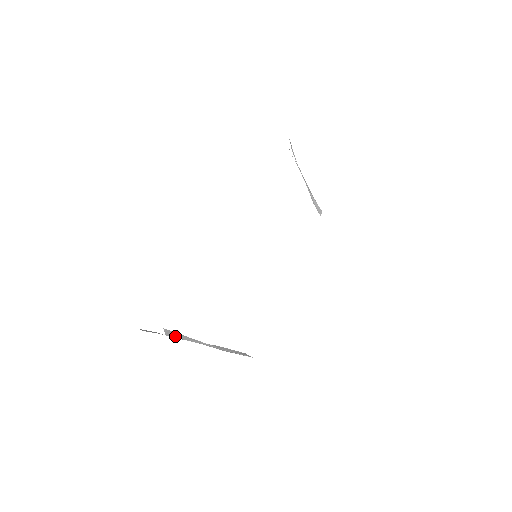
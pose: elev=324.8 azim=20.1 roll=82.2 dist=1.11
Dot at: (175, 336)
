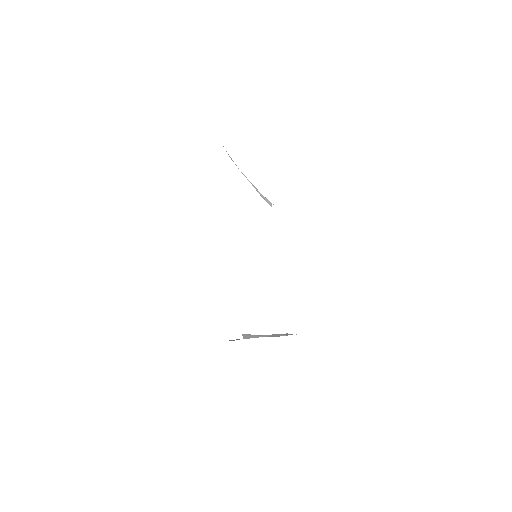
Dot at: (249, 337)
